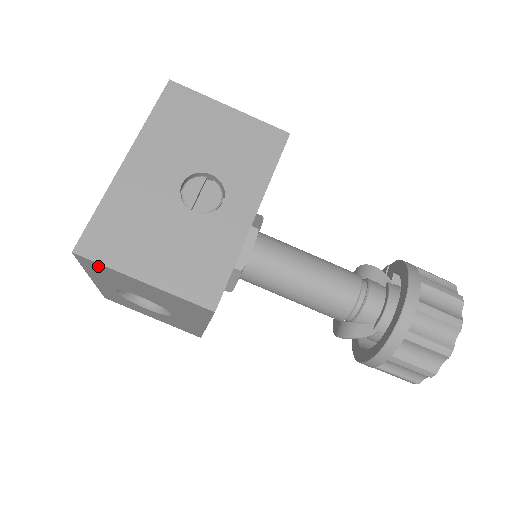
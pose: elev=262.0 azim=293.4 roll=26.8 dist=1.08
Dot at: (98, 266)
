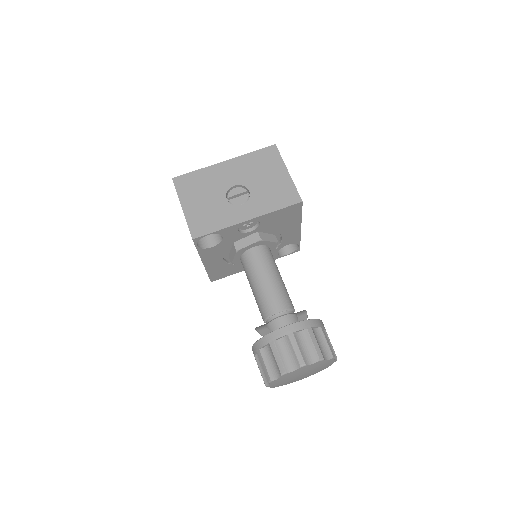
Dot at: occluded
